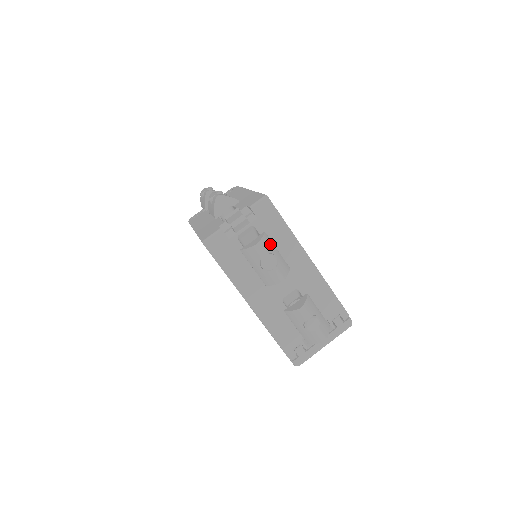
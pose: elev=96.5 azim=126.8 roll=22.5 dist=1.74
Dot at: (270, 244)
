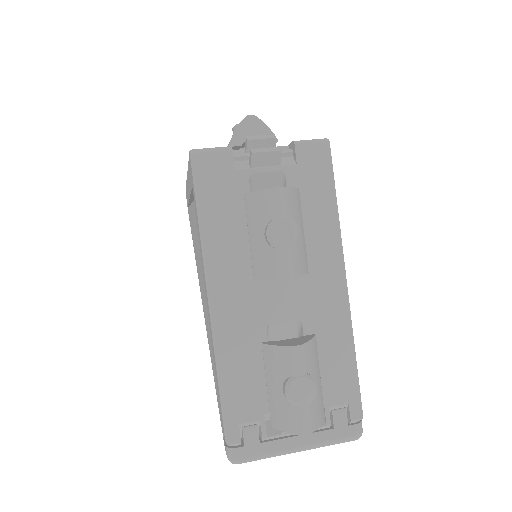
Dot at: (298, 209)
